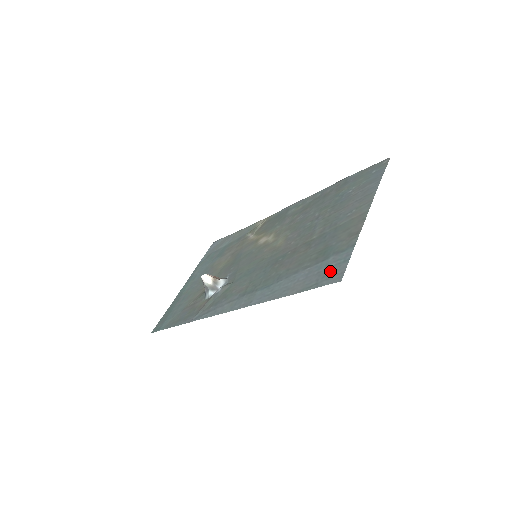
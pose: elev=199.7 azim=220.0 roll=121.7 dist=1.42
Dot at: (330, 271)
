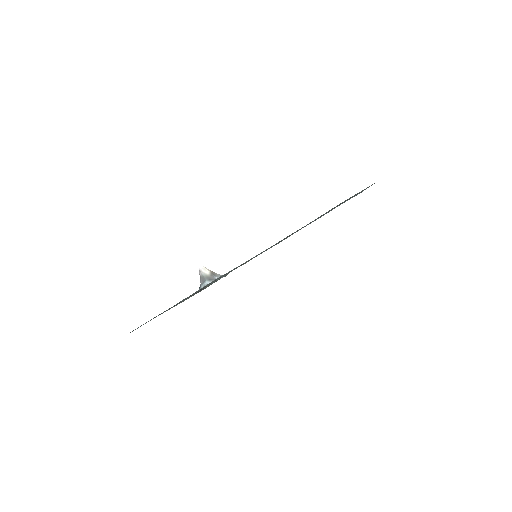
Dot at: occluded
